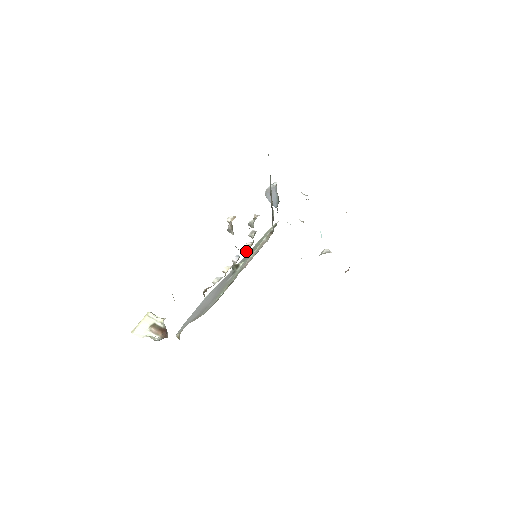
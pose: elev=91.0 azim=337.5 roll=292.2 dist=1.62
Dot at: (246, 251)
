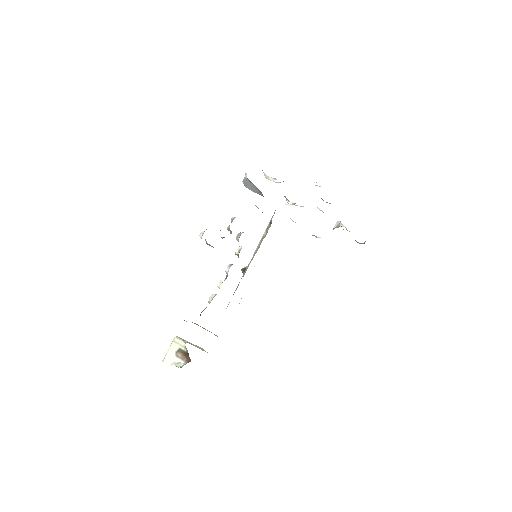
Dot at: (238, 257)
